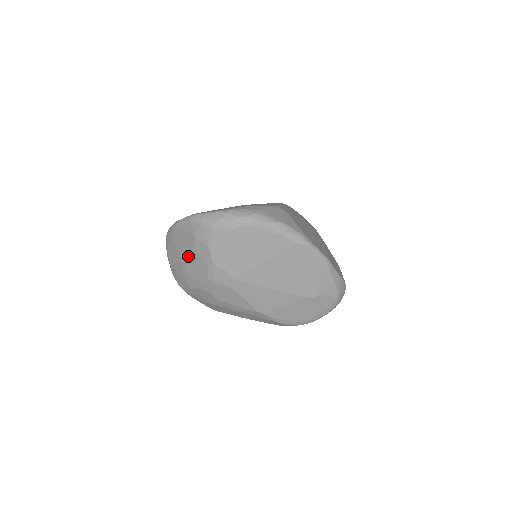
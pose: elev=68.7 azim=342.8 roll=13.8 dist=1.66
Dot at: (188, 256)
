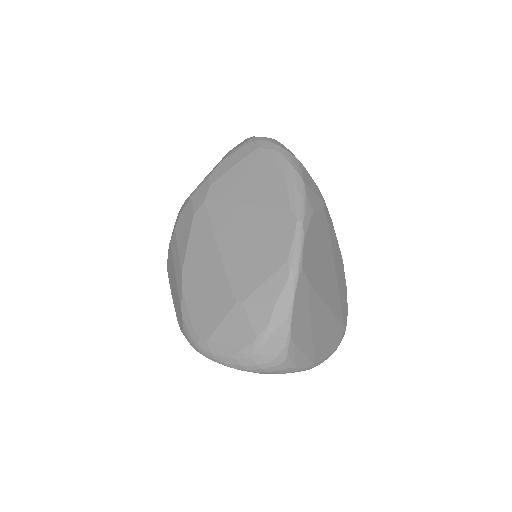
Dot at: occluded
